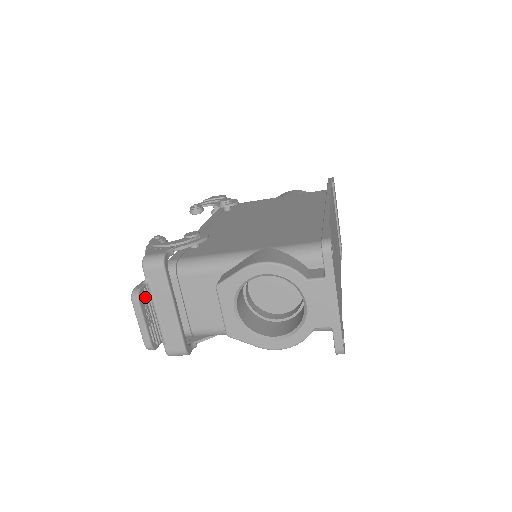
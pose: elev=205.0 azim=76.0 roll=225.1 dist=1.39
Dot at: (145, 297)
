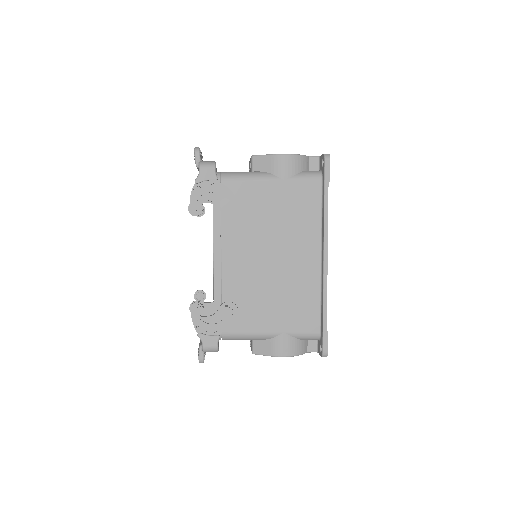
Dot at: occluded
